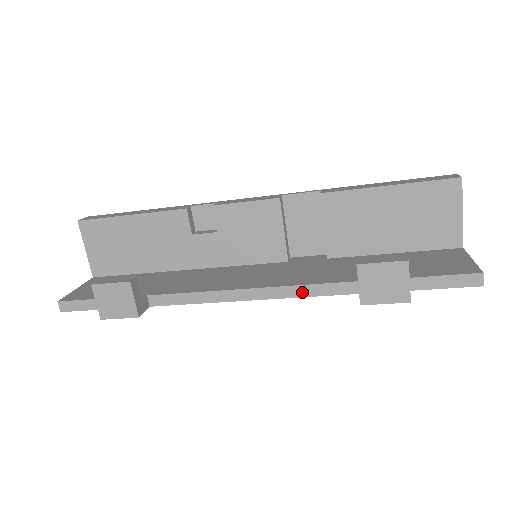
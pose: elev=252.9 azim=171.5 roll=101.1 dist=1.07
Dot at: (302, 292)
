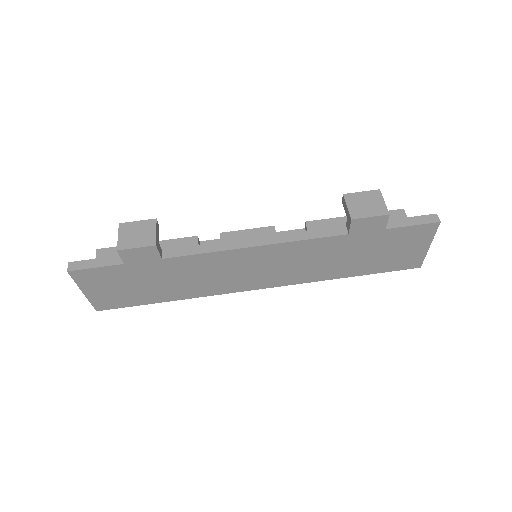
Dot at: (302, 236)
